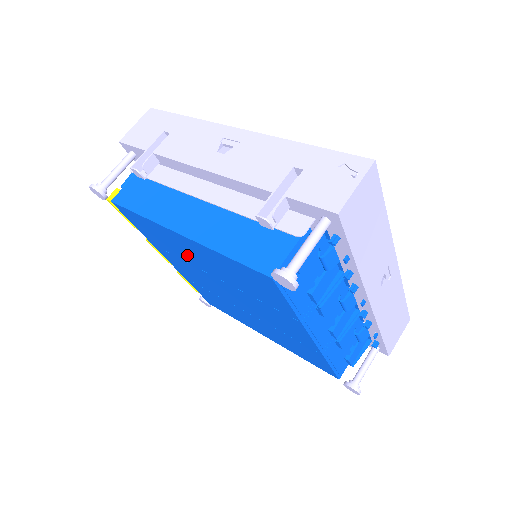
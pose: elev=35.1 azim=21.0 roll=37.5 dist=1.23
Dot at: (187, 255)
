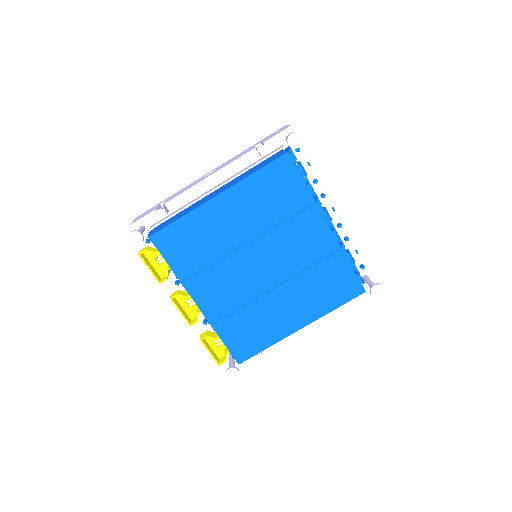
Dot at: (221, 237)
